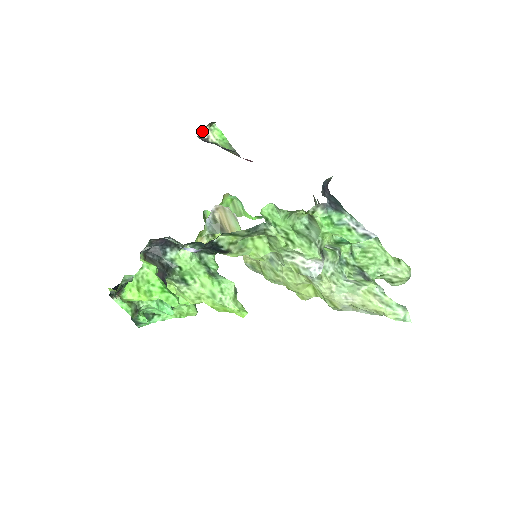
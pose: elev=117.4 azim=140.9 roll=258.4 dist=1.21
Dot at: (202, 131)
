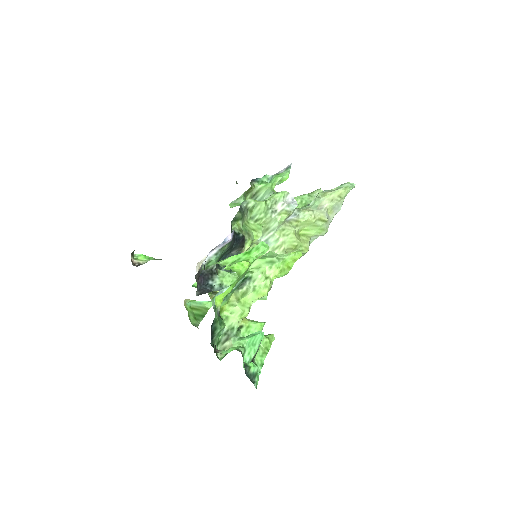
Dot at: (132, 261)
